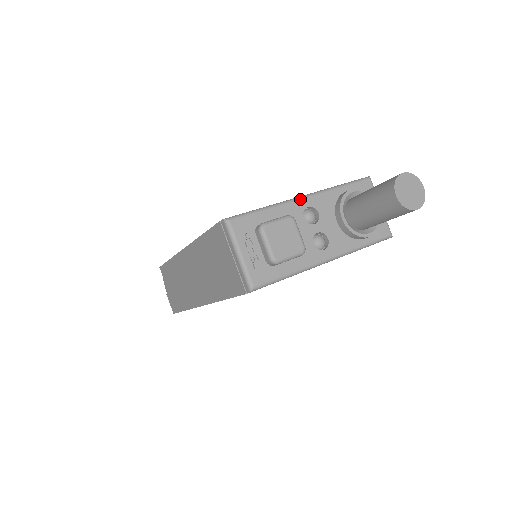
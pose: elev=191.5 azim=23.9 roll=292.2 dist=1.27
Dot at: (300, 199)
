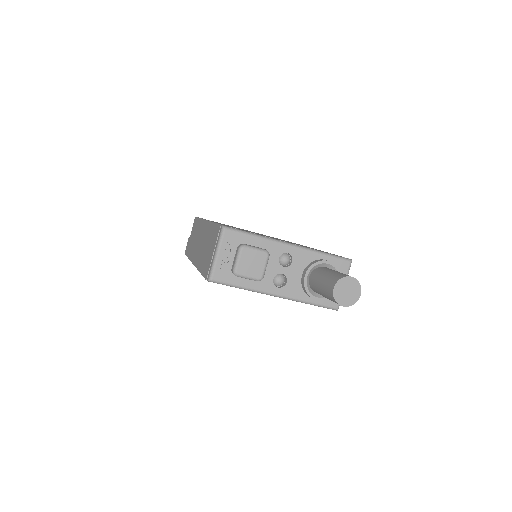
Dot at: (286, 244)
